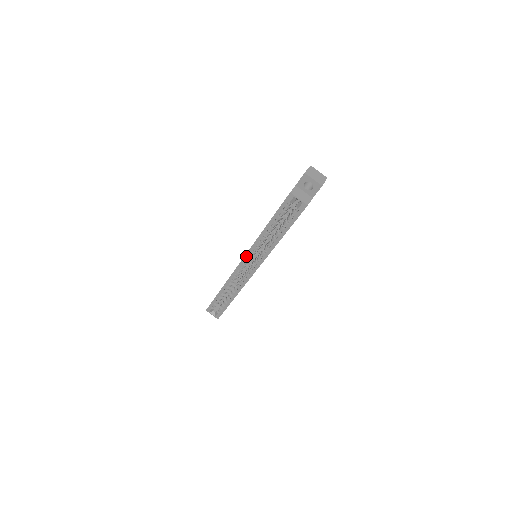
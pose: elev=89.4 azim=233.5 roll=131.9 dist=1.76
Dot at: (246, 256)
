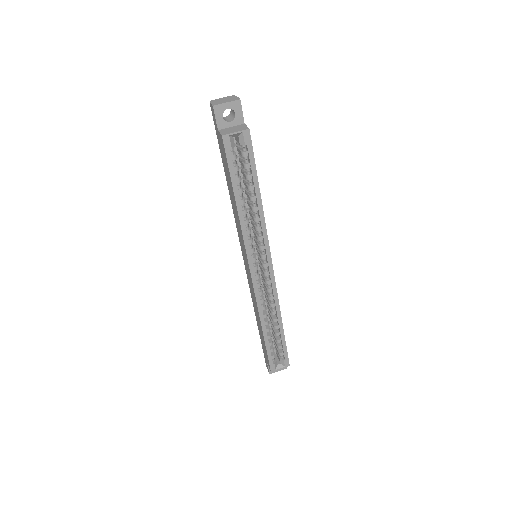
Dot at: (249, 261)
